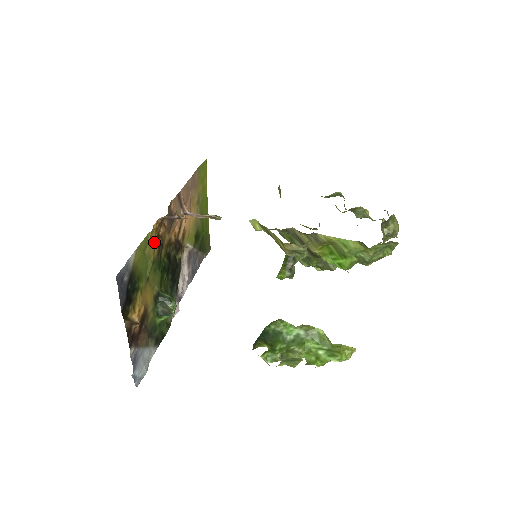
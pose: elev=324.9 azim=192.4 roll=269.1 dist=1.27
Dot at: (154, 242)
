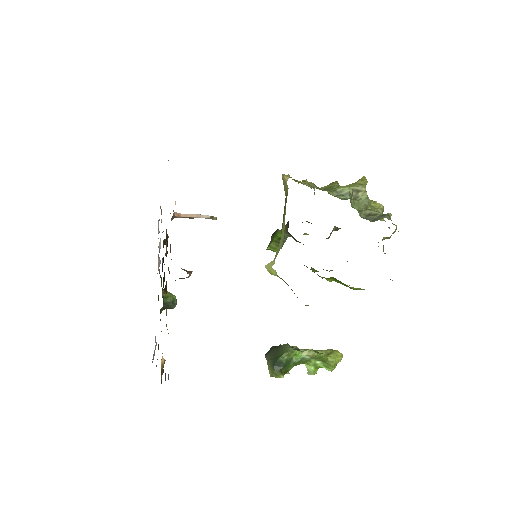
Dot at: occluded
